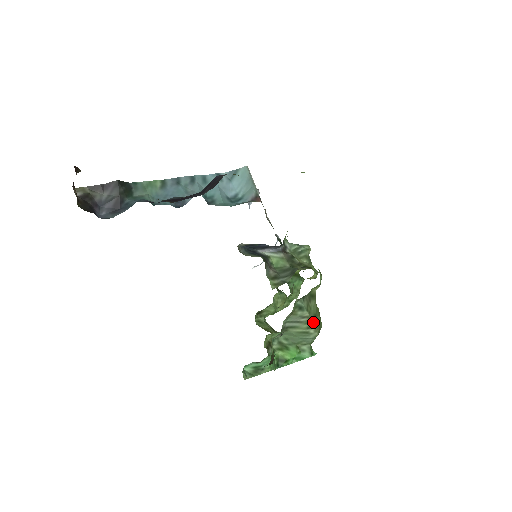
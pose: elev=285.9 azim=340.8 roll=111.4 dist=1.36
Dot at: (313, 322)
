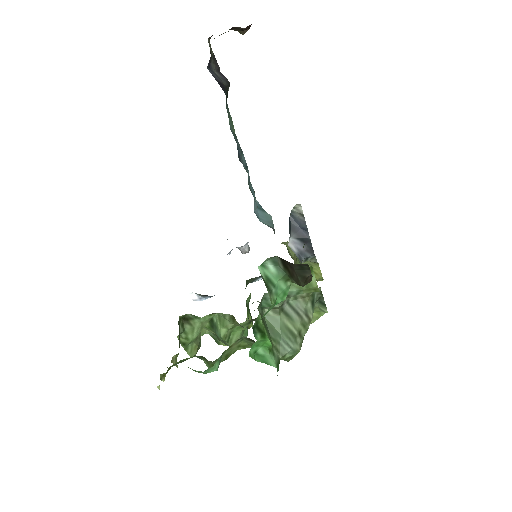
Dot at: occluded
